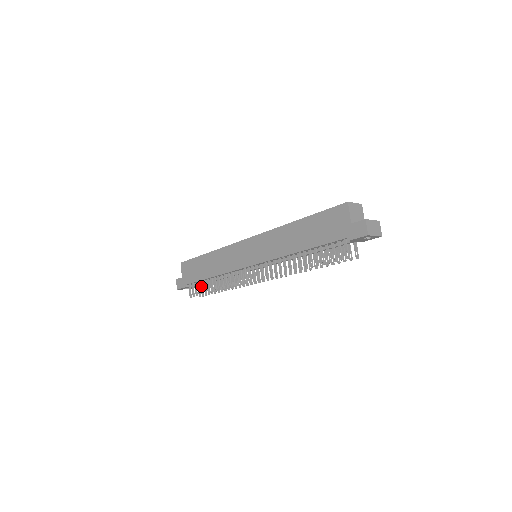
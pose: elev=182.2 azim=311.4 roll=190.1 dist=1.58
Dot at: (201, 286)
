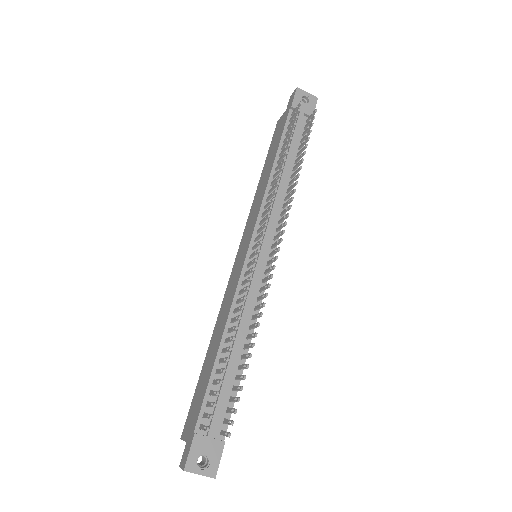
Dot at: (214, 383)
